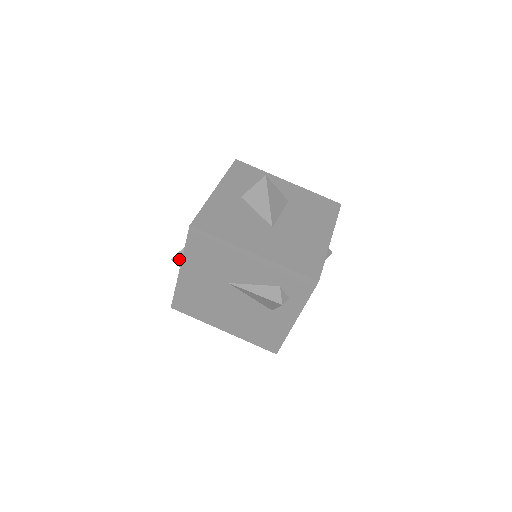
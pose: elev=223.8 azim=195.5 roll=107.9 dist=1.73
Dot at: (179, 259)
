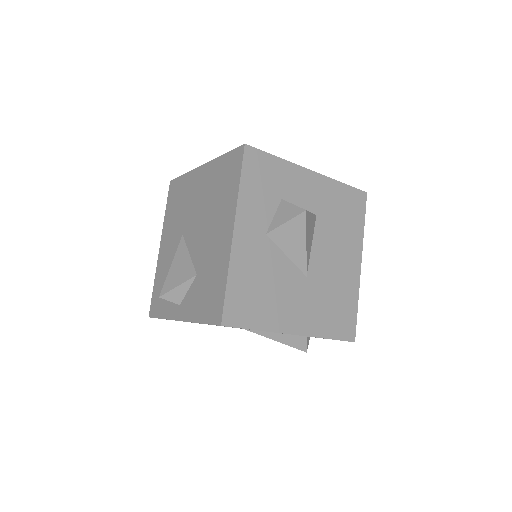
Dot at: (172, 298)
